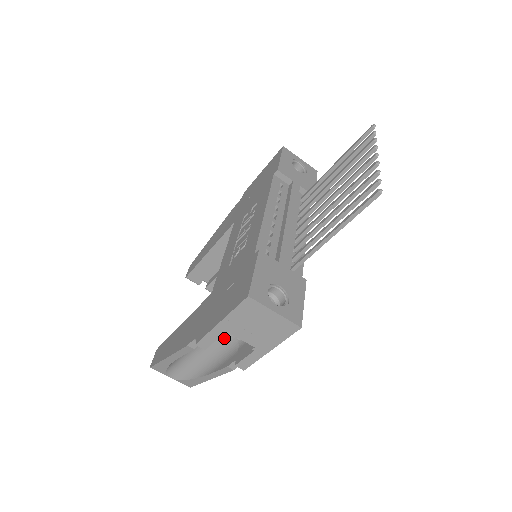
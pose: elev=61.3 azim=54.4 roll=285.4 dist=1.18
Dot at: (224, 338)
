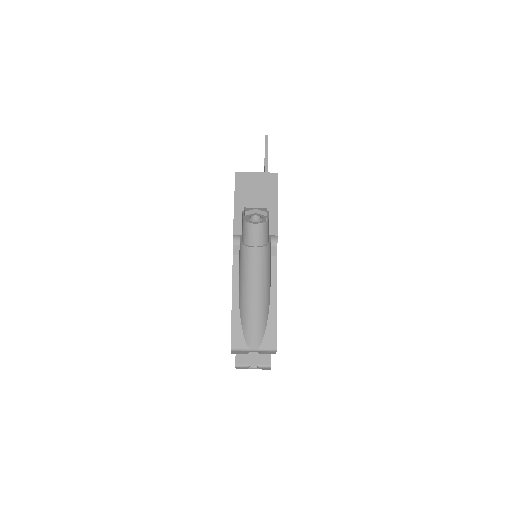
Dot at: (260, 260)
